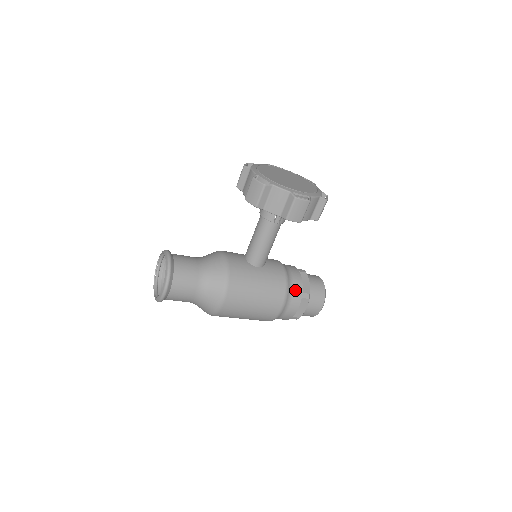
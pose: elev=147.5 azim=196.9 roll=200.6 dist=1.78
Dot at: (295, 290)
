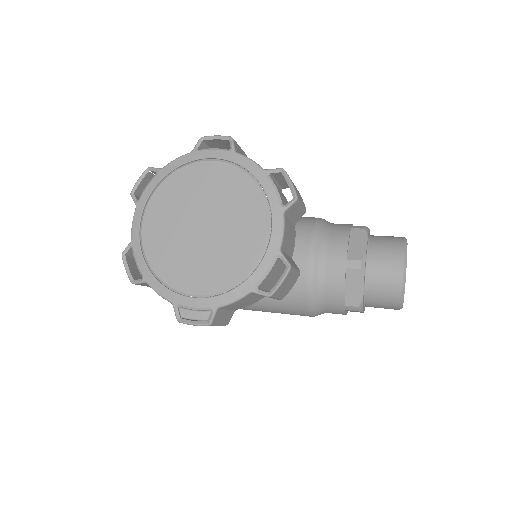
Dot at: (330, 302)
